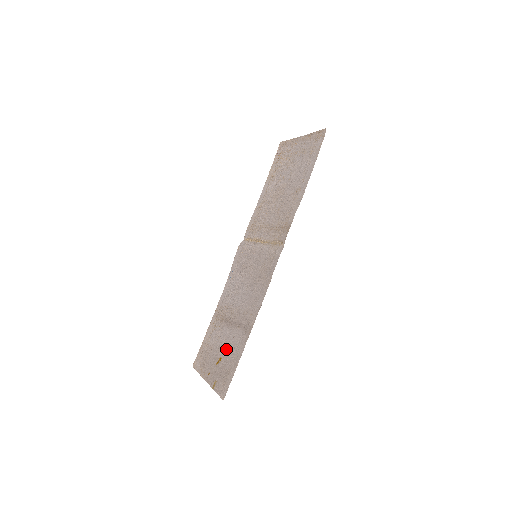
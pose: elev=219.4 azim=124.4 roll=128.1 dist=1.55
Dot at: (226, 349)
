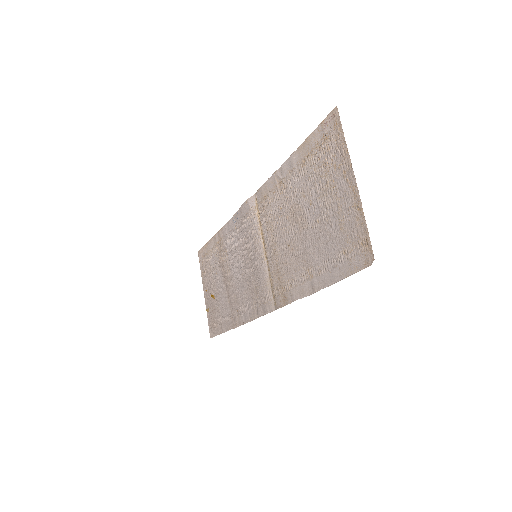
Dot at: (218, 299)
